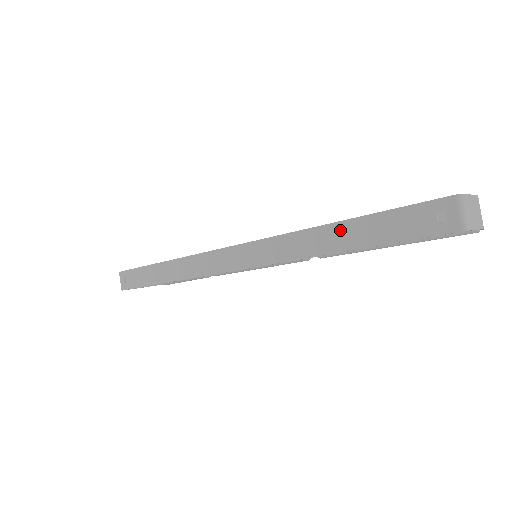
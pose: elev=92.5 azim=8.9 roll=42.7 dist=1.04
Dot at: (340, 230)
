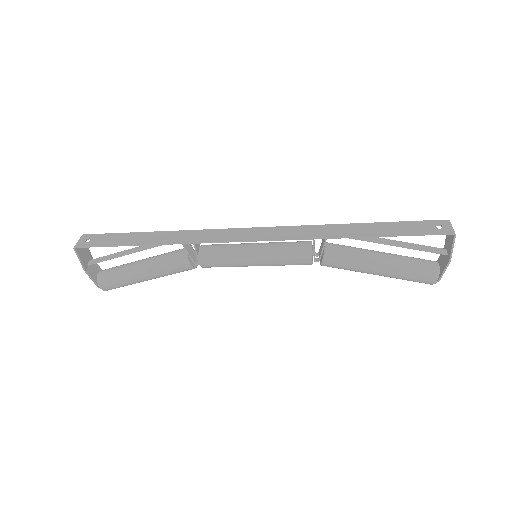
Dot at: (363, 226)
